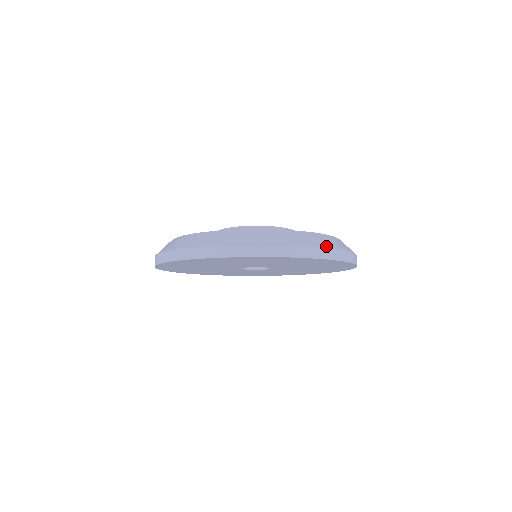
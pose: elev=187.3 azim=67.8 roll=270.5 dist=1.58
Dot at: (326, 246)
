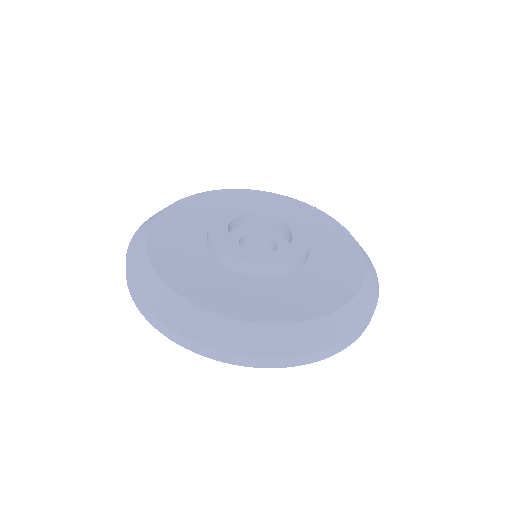
Dot at: (207, 343)
